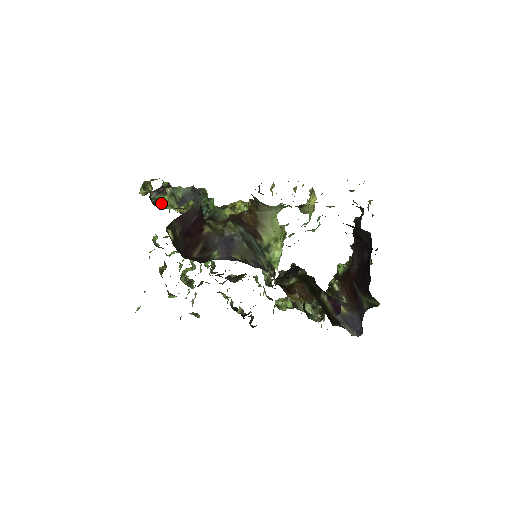
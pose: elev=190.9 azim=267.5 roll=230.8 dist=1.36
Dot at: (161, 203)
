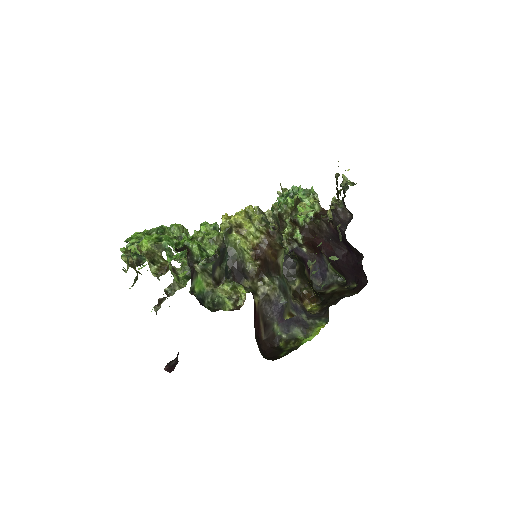
Dot at: (201, 290)
